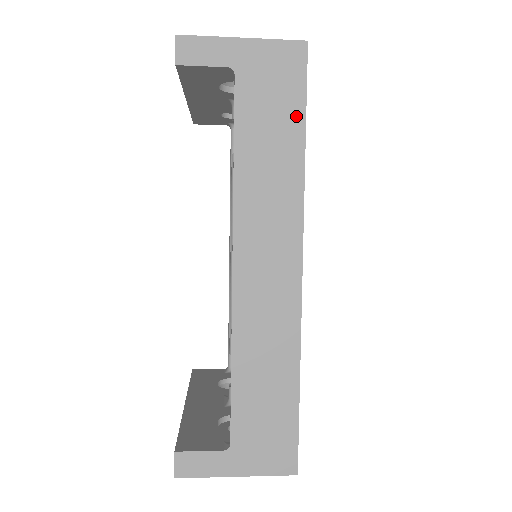
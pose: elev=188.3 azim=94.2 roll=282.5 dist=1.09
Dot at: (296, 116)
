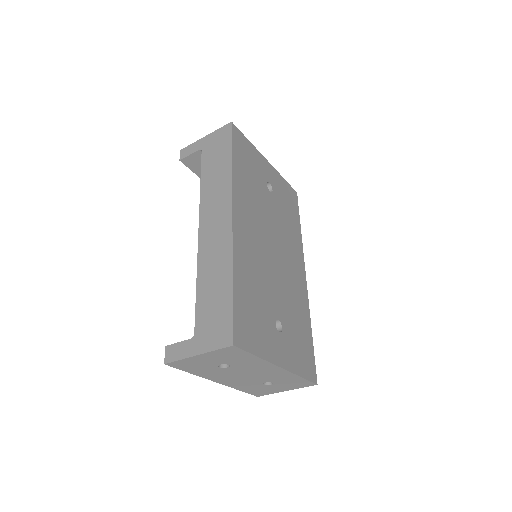
Dot at: (227, 152)
